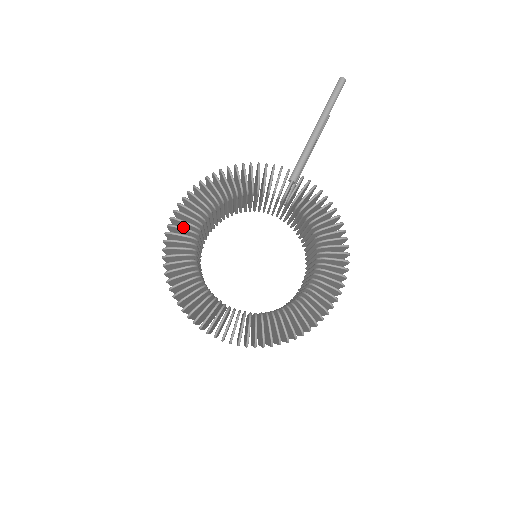
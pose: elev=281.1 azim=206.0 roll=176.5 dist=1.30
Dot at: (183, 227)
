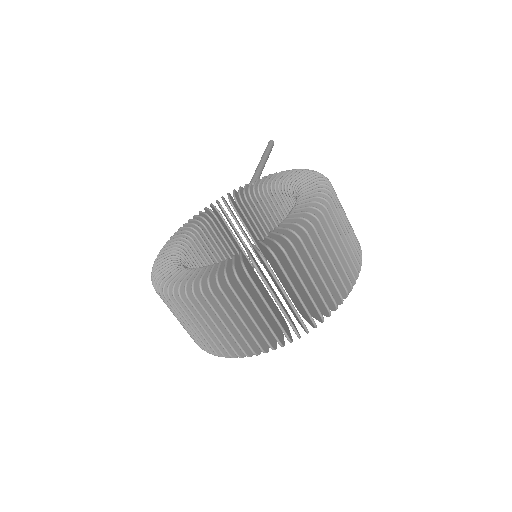
Dot at: occluded
